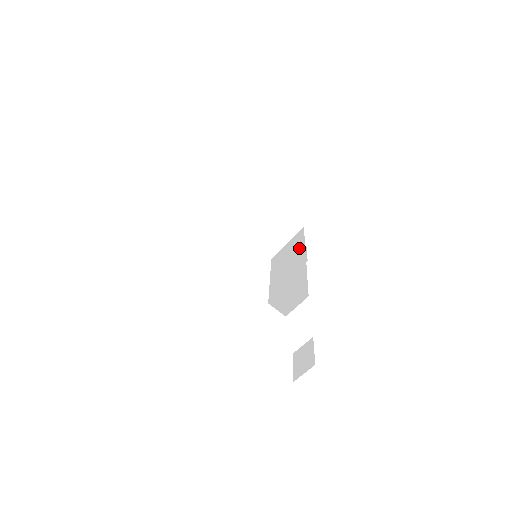
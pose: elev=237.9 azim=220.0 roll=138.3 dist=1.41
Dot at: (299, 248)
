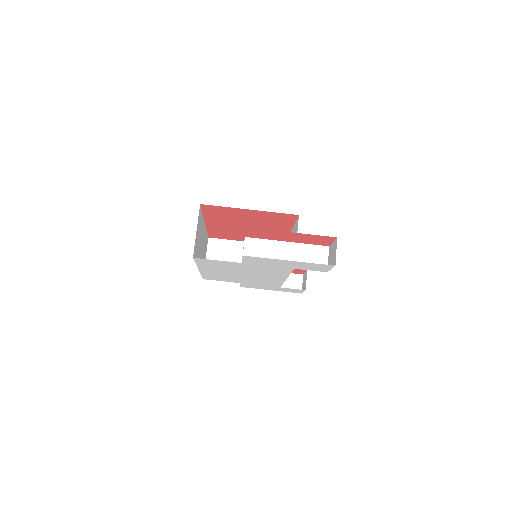
Dot at: occluded
